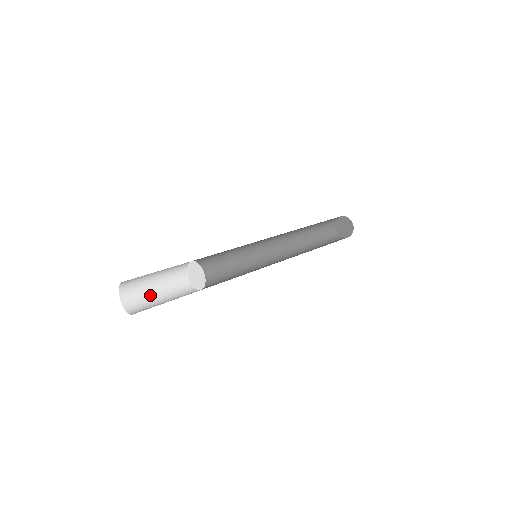
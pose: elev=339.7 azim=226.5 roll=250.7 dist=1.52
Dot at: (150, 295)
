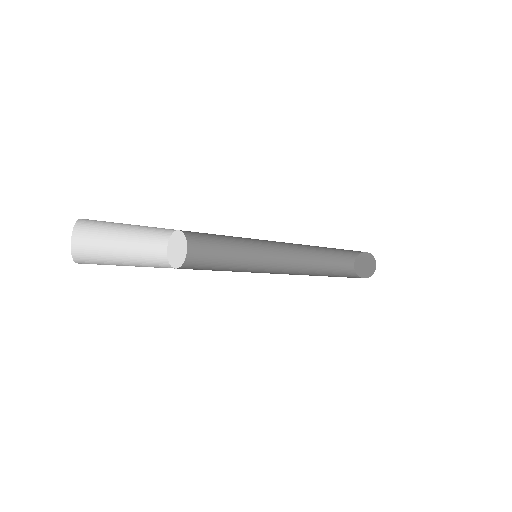
Dot at: (114, 262)
